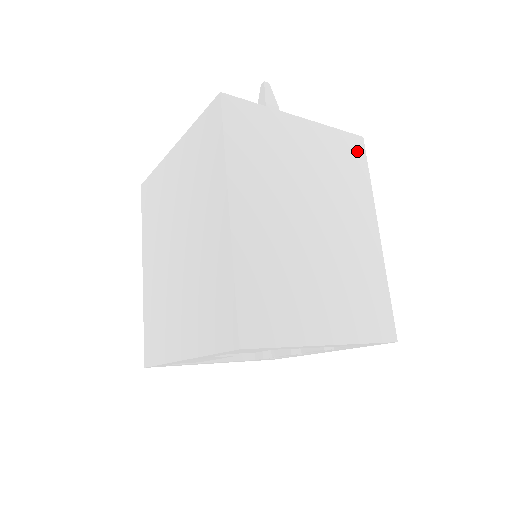
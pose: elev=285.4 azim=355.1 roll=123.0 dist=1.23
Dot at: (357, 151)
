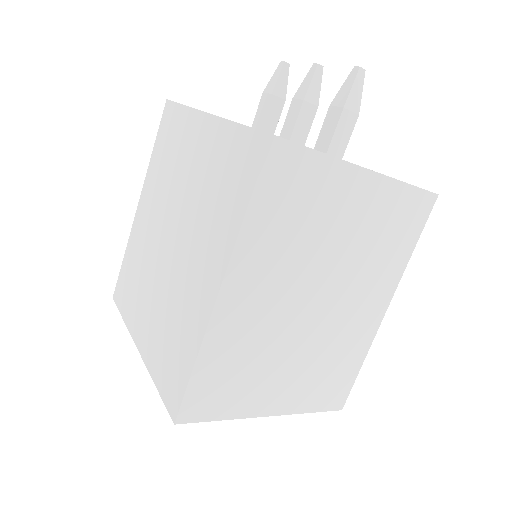
Dot at: (419, 214)
